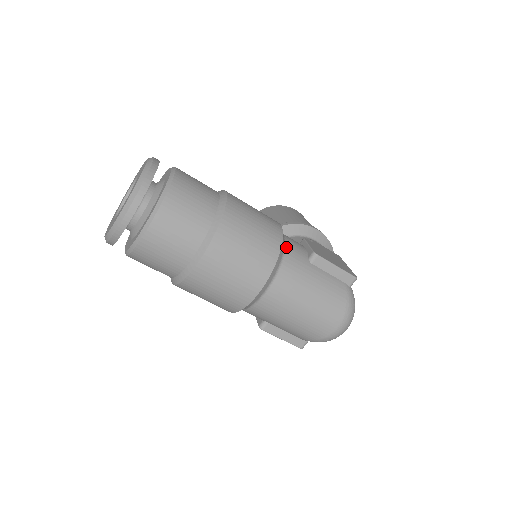
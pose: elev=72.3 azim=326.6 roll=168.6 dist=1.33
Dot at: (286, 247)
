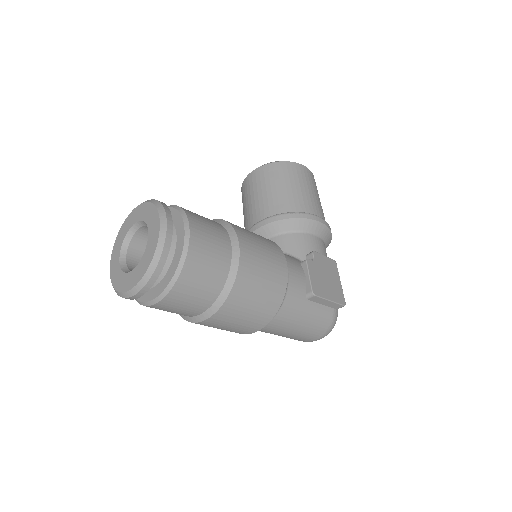
Dot at: (287, 290)
